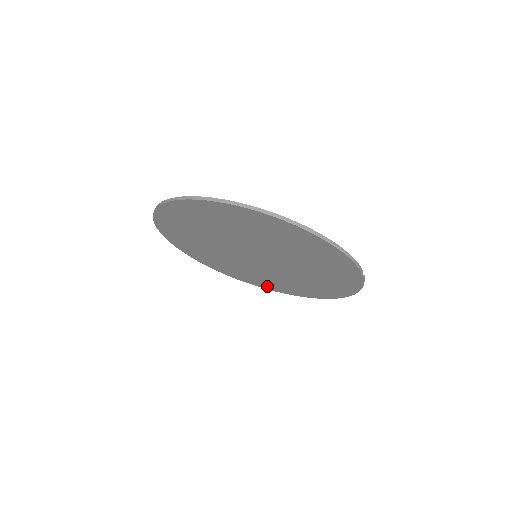
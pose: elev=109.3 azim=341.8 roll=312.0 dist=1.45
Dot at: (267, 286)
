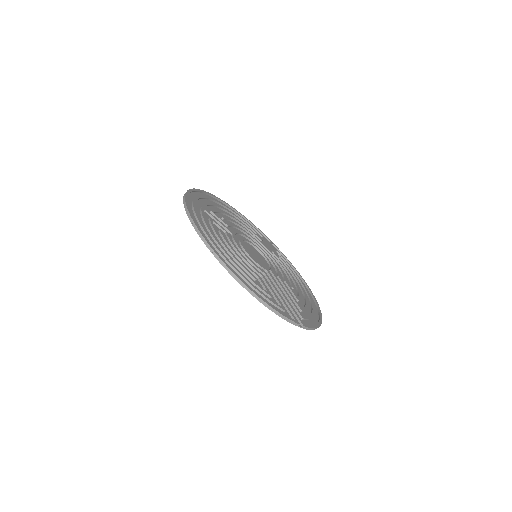
Dot at: (291, 269)
